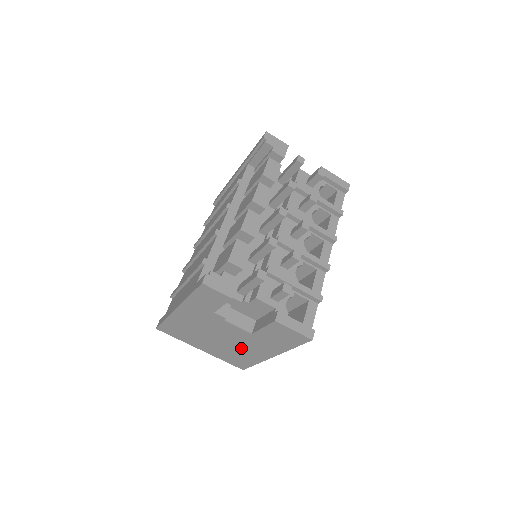
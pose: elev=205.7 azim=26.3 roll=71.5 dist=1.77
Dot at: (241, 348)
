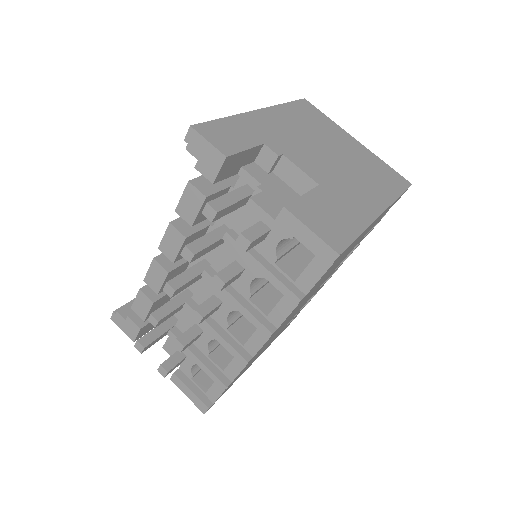
Dot at: occluded
